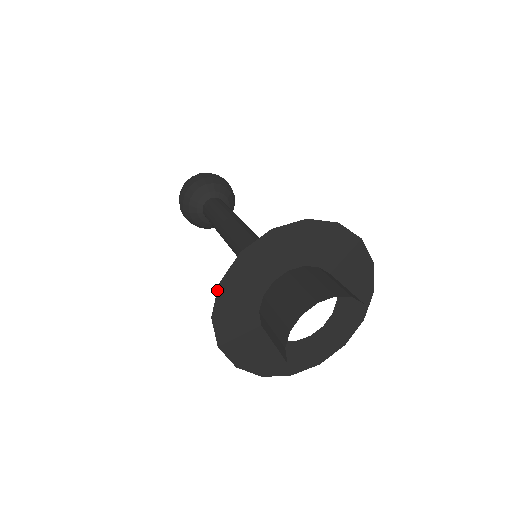
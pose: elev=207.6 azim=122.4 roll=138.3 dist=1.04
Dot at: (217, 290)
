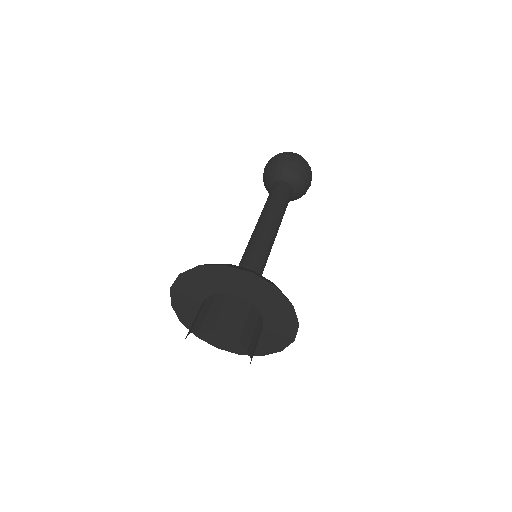
Dot at: occluded
